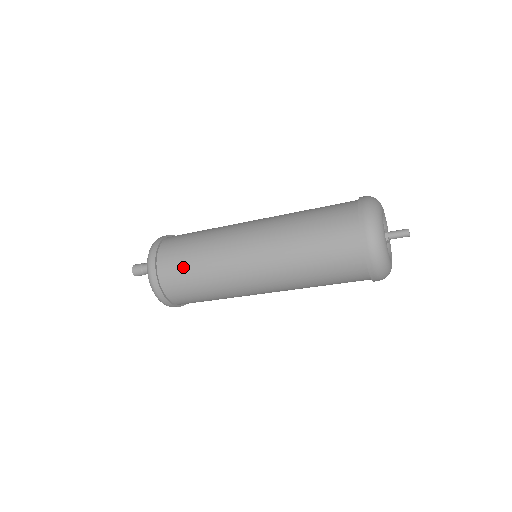
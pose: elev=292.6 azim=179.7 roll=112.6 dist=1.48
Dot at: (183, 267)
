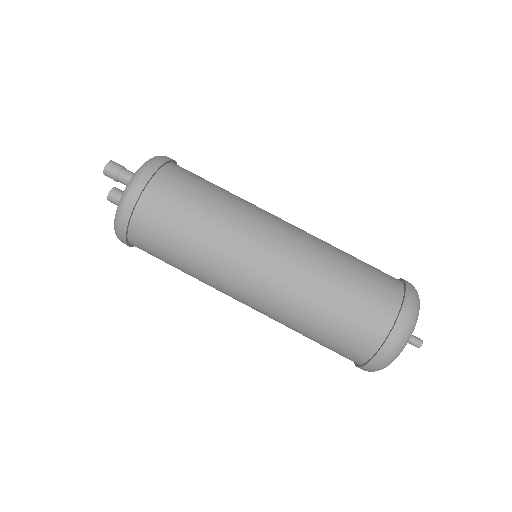
Dot at: (181, 209)
